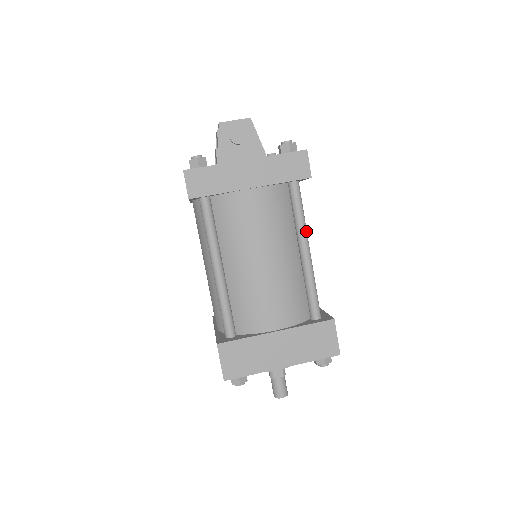
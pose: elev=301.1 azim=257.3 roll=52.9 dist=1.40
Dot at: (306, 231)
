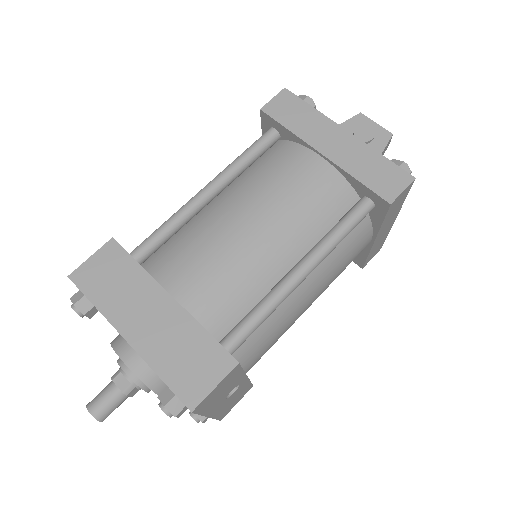
Dot at: (325, 253)
